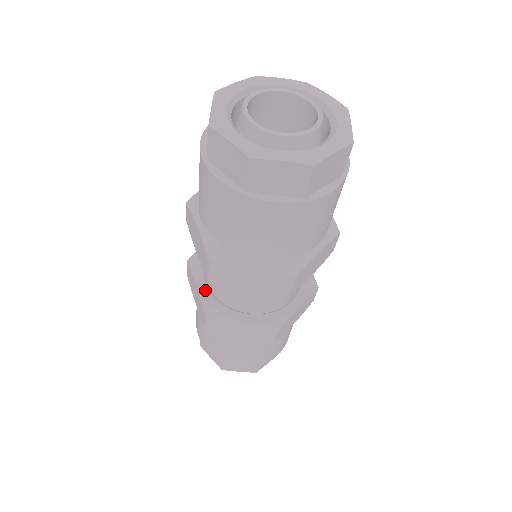
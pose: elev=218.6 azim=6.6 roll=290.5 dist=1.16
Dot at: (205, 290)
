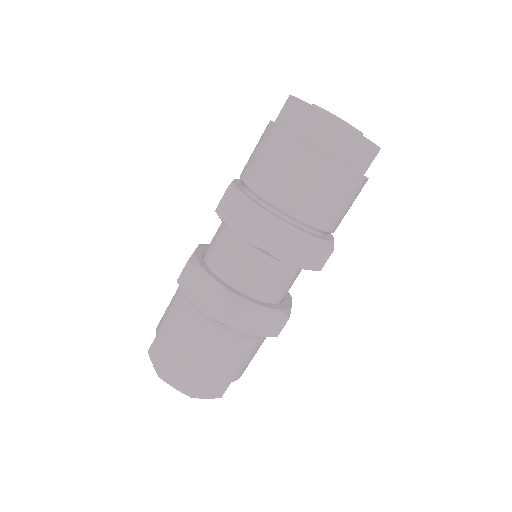
Dot at: (223, 282)
